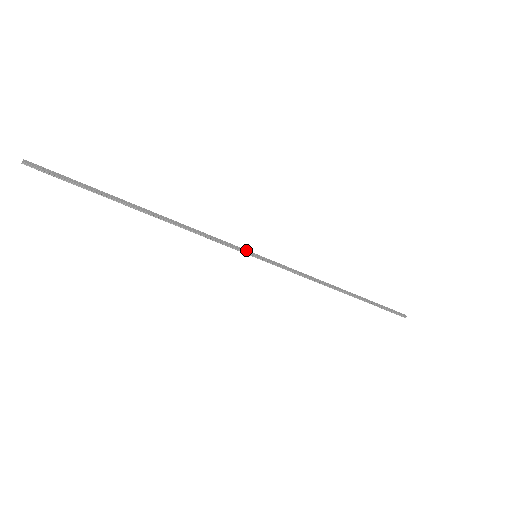
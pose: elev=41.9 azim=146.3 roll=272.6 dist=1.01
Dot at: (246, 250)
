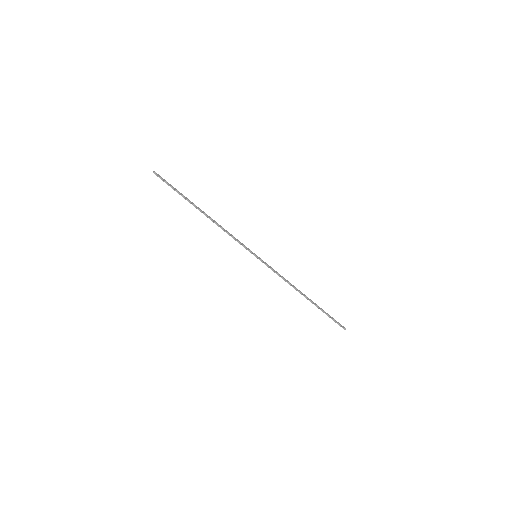
Dot at: (251, 251)
